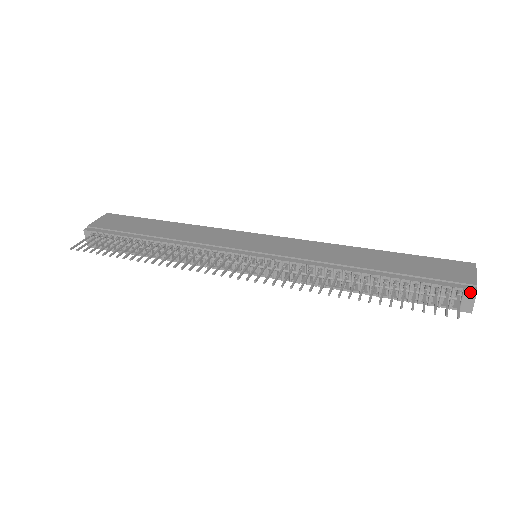
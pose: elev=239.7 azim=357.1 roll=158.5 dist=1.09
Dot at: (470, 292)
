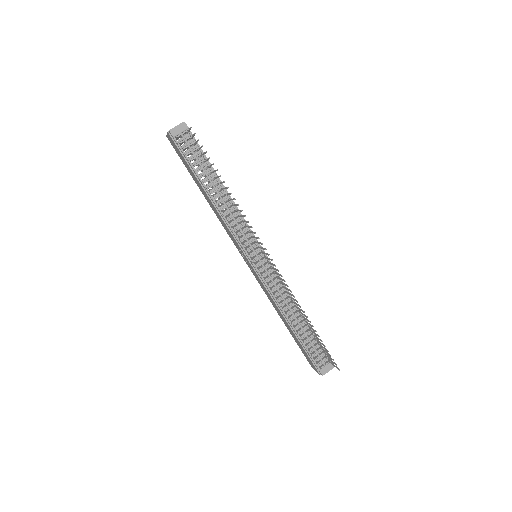
Dot at: (332, 365)
